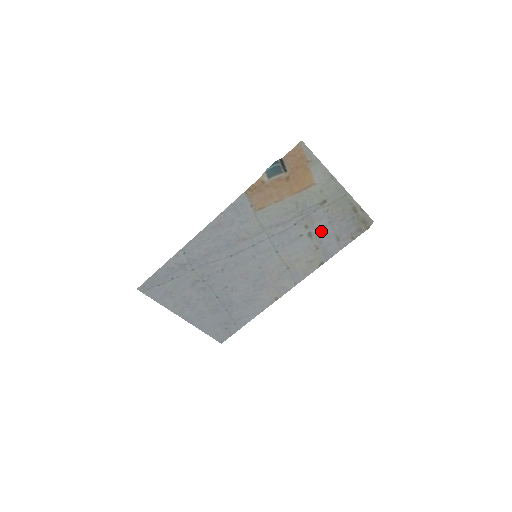
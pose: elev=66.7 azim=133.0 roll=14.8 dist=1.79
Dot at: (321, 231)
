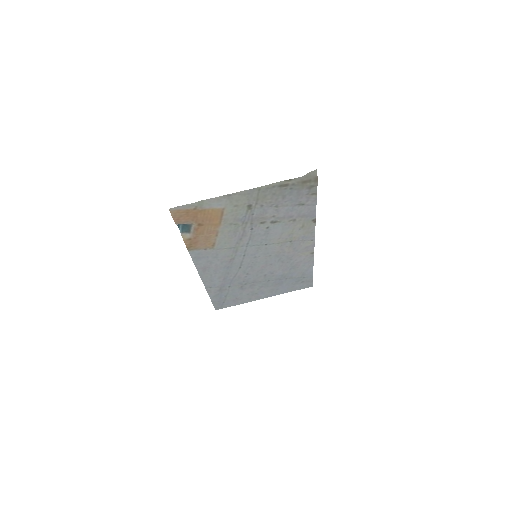
Dot at: (279, 214)
